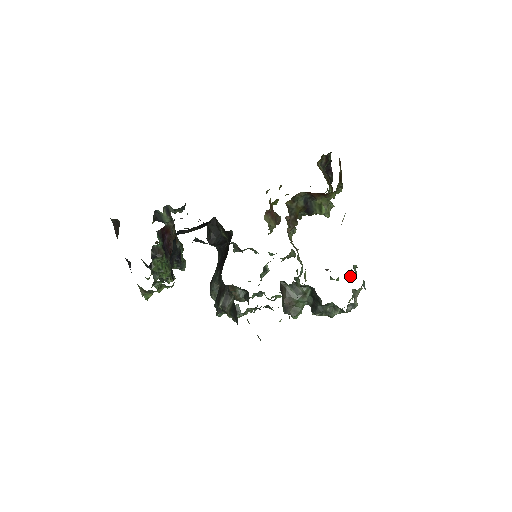
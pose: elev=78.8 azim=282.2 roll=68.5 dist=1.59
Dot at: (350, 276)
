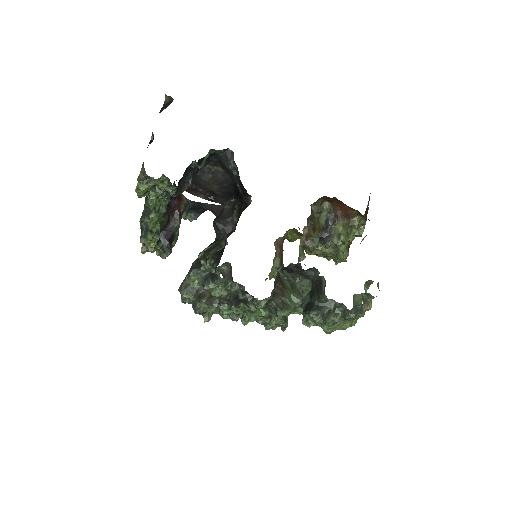
Dot at: occluded
